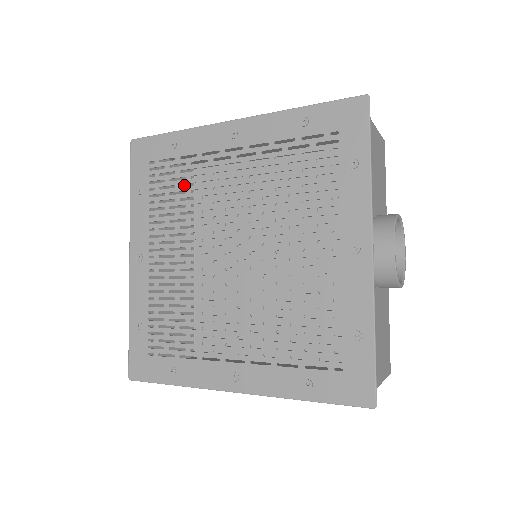
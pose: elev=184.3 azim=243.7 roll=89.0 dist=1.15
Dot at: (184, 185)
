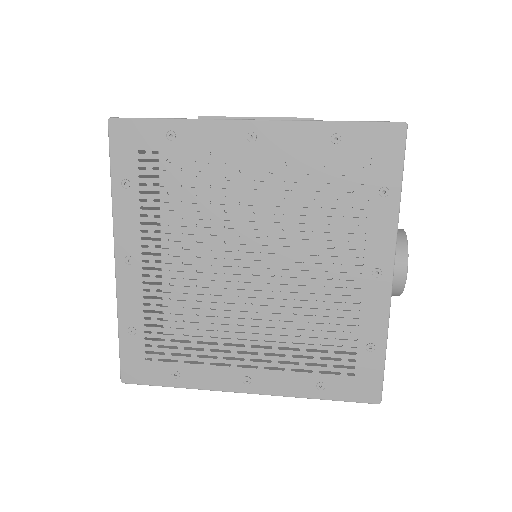
Dot at: occluded
